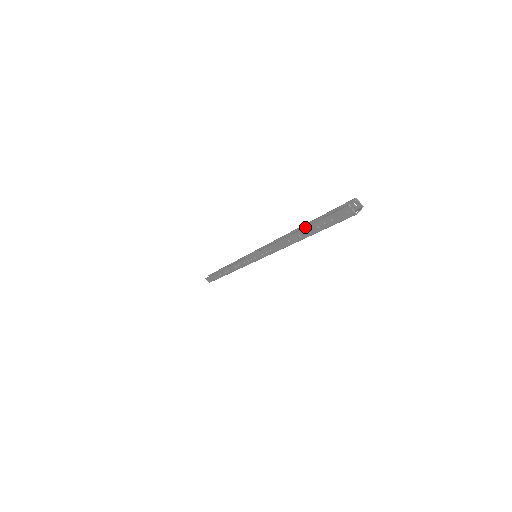
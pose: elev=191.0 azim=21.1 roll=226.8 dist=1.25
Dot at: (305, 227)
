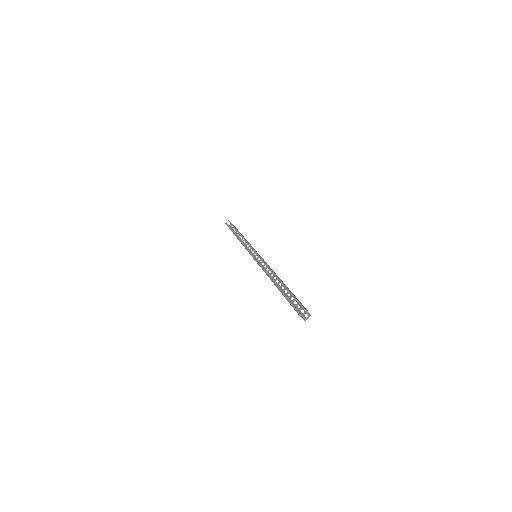
Dot at: (280, 291)
